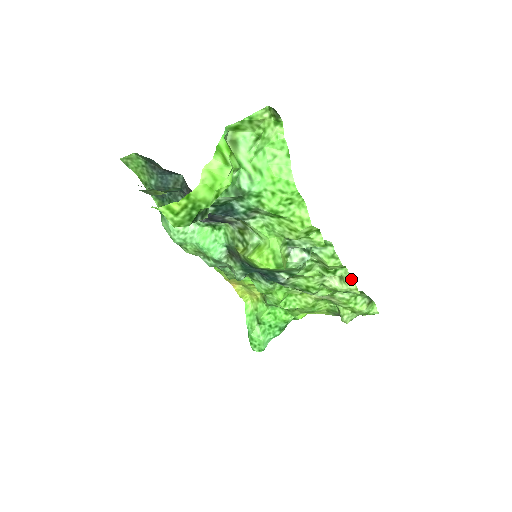
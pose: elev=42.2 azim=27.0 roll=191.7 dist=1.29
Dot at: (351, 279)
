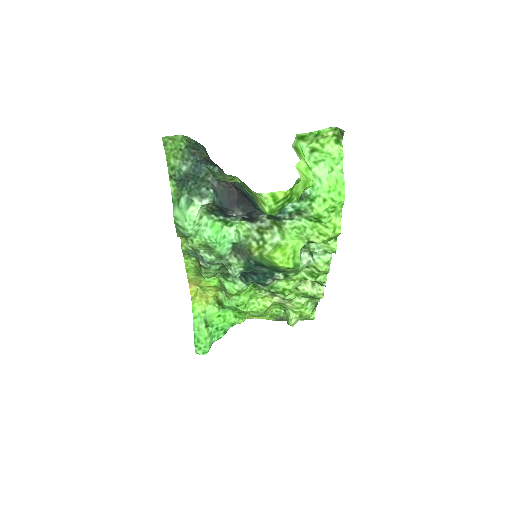
Dot at: occluded
